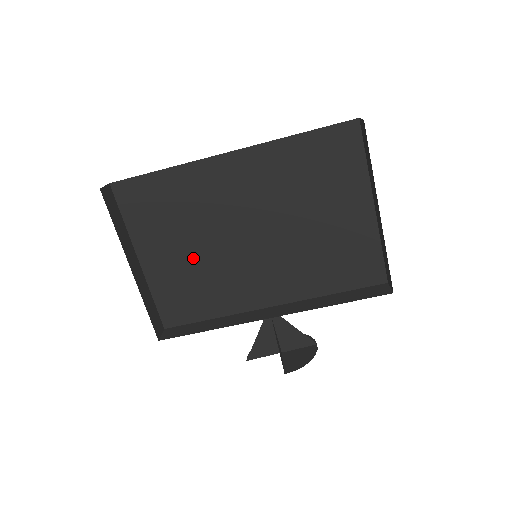
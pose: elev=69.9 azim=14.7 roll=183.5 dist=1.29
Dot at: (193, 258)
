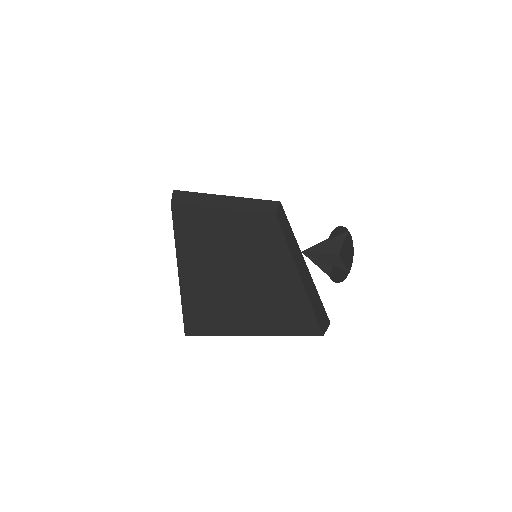
Dot at: occluded
